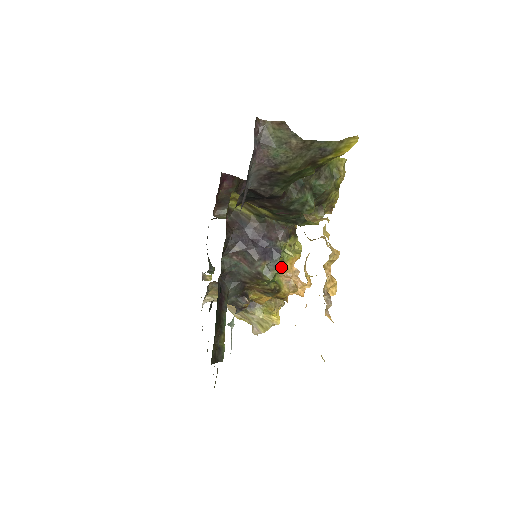
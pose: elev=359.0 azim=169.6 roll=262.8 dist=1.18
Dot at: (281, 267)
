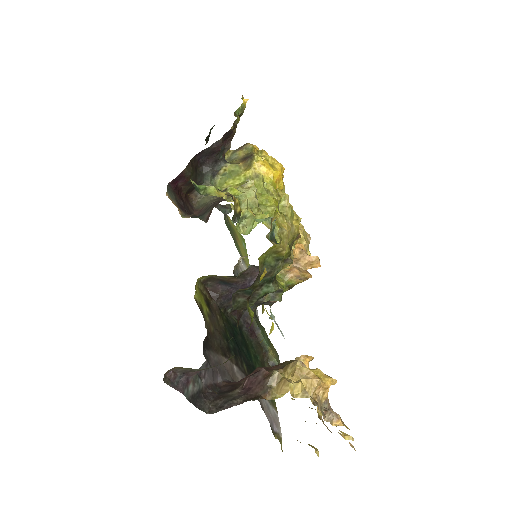
Dot at: occluded
